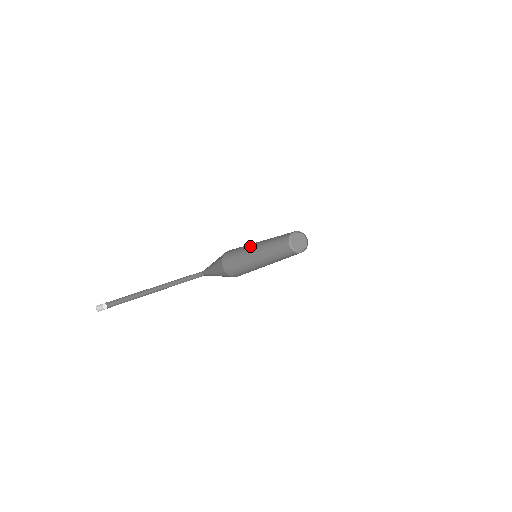
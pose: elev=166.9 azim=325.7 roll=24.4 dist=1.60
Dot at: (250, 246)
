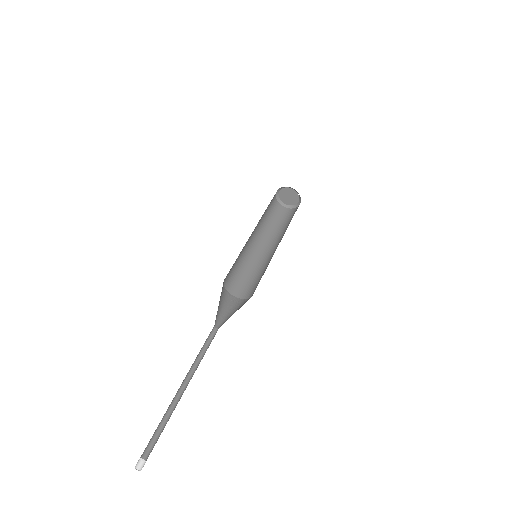
Dot at: occluded
